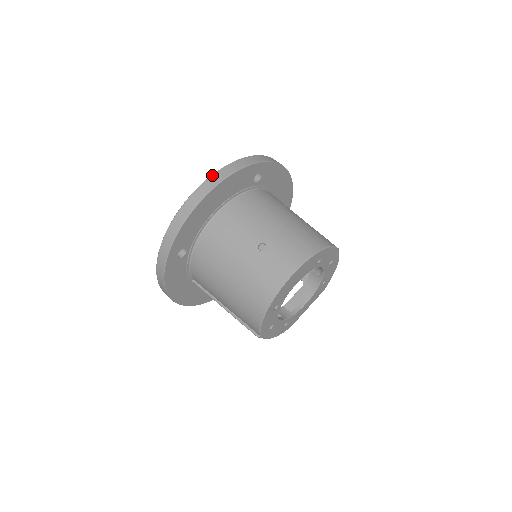
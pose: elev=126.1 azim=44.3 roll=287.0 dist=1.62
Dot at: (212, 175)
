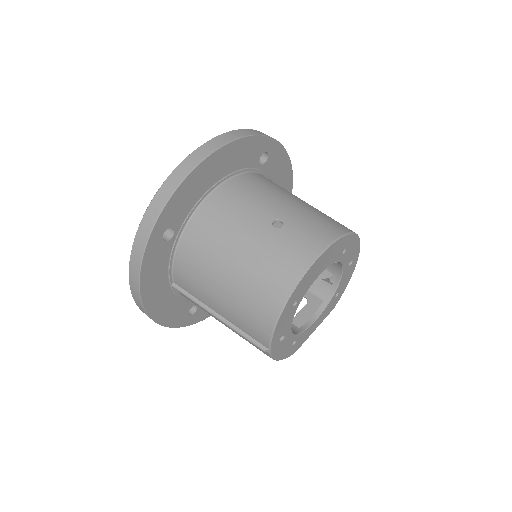
Dot at: (216, 136)
